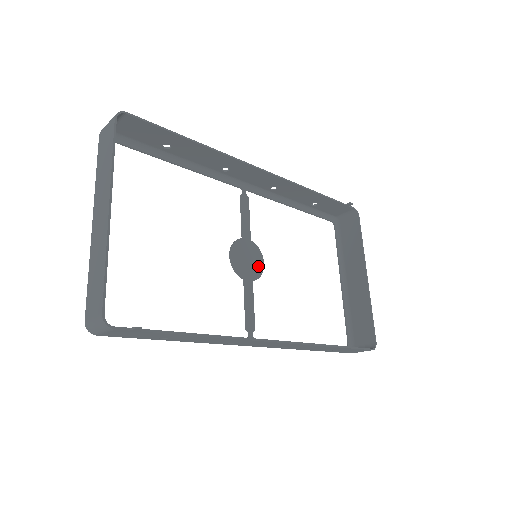
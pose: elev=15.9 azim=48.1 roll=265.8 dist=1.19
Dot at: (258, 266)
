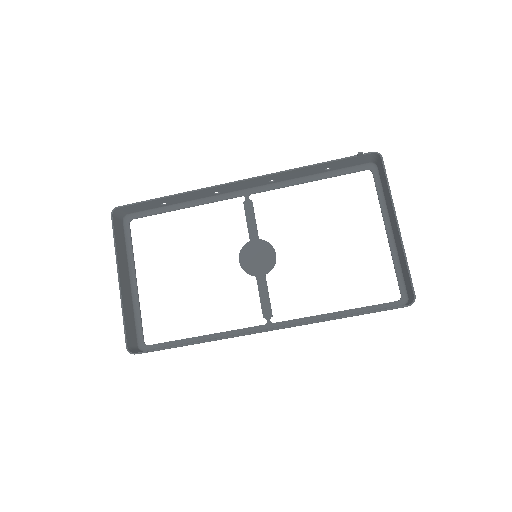
Dot at: (270, 259)
